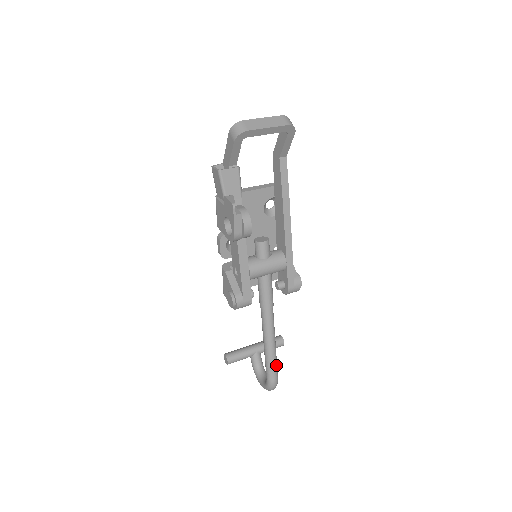
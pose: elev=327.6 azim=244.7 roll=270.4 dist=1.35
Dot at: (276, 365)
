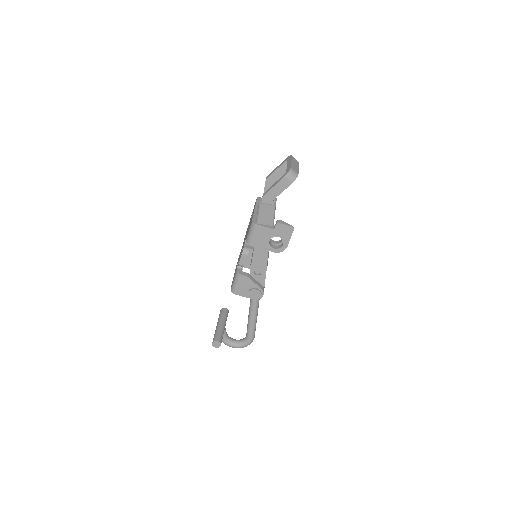
Dot at: occluded
